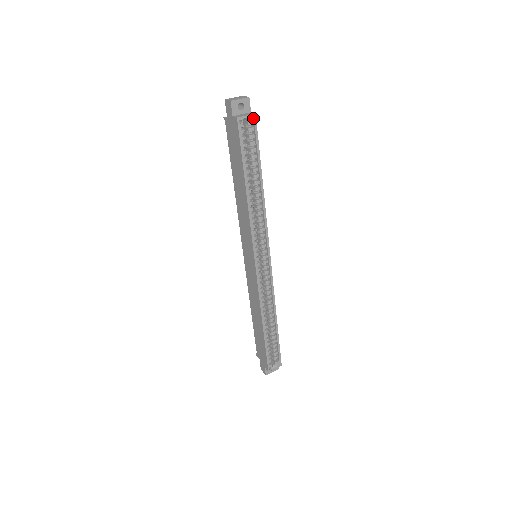
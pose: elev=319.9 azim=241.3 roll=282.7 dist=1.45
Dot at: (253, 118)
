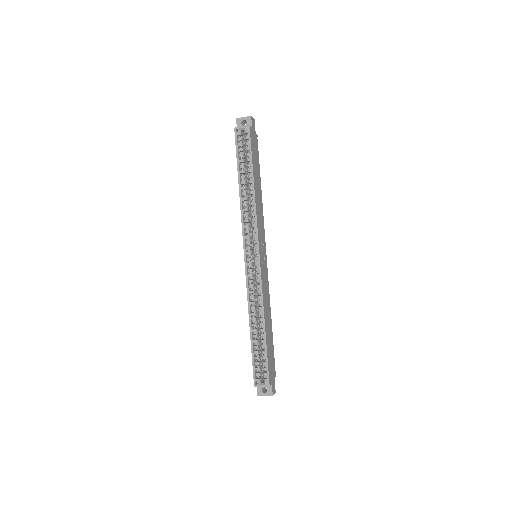
Dot at: (247, 128)
